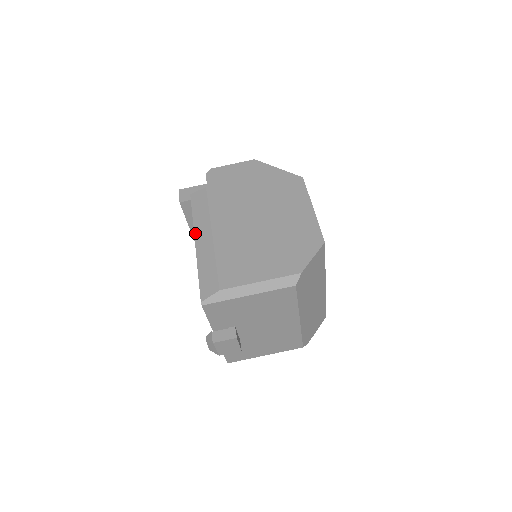
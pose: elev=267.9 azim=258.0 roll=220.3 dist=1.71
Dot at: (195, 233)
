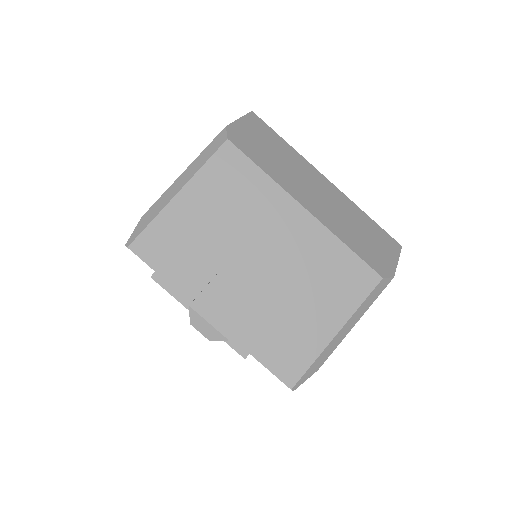
Dot at: occluded
